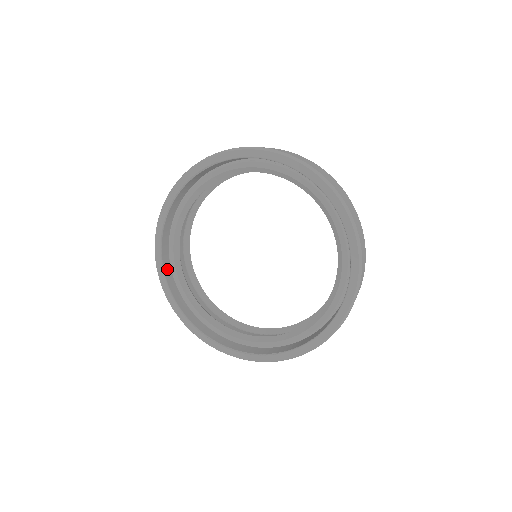
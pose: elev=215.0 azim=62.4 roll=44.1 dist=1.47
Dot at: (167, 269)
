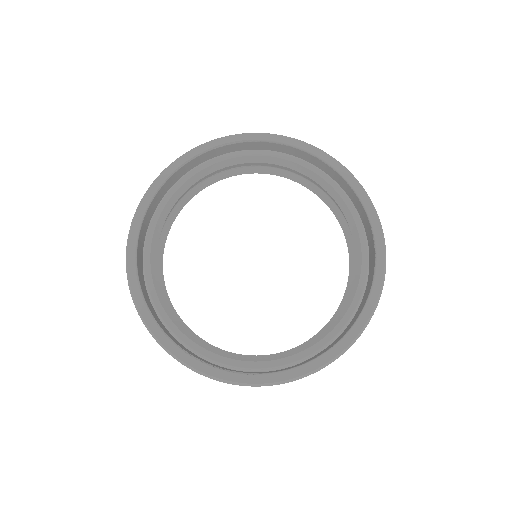
Dot at: (141, 235)
